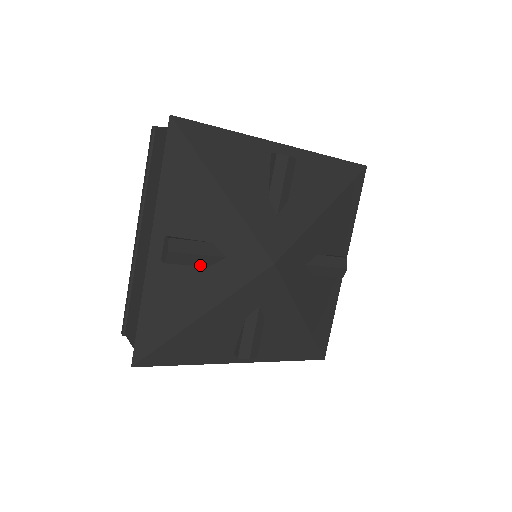
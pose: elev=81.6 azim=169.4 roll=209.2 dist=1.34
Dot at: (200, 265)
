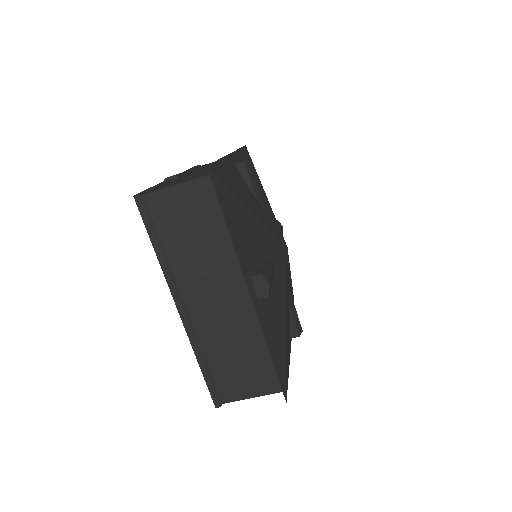
Dot at: (272, 282)
